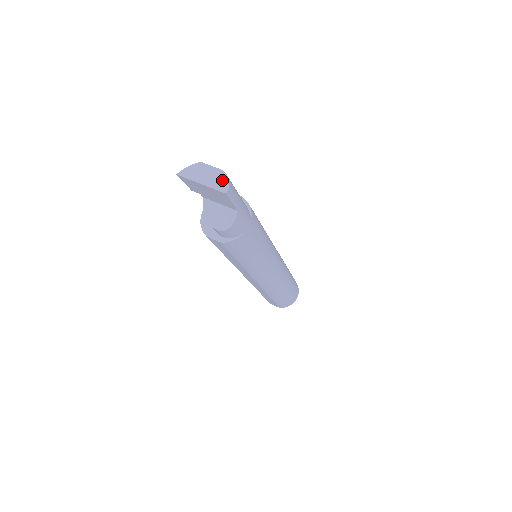
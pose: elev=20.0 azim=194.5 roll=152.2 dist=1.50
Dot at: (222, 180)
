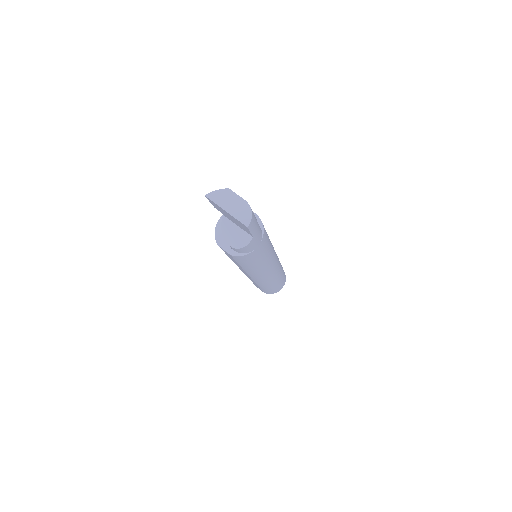
Dot at: (246, 212)
